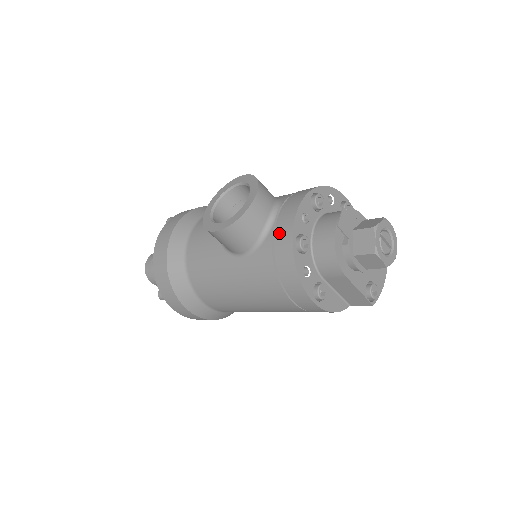
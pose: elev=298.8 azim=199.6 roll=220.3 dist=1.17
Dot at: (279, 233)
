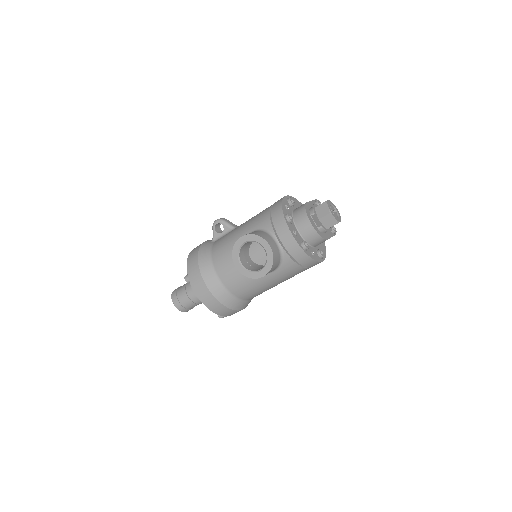
Dot at: (291, 251)
